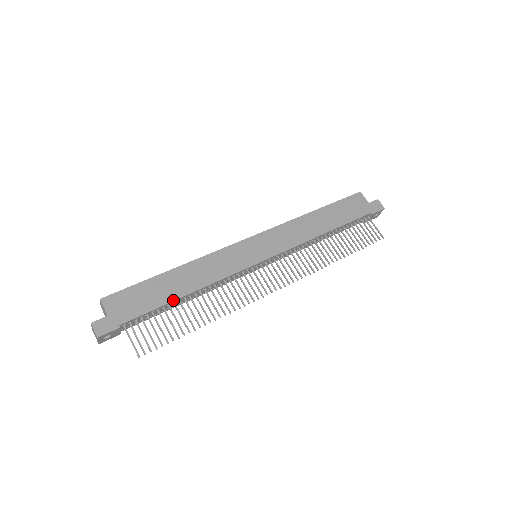
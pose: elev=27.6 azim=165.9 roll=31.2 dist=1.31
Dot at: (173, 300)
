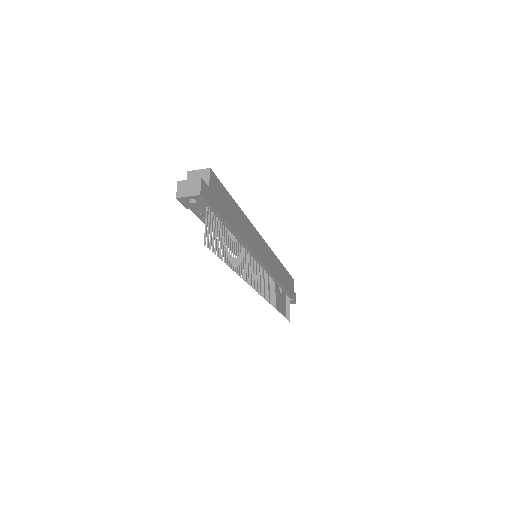
Dot at: (233, 228)
